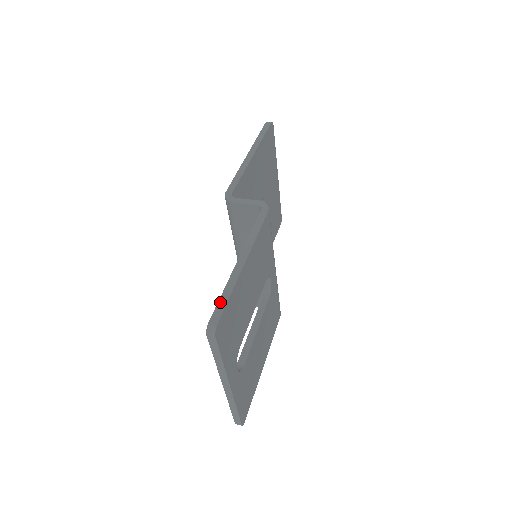
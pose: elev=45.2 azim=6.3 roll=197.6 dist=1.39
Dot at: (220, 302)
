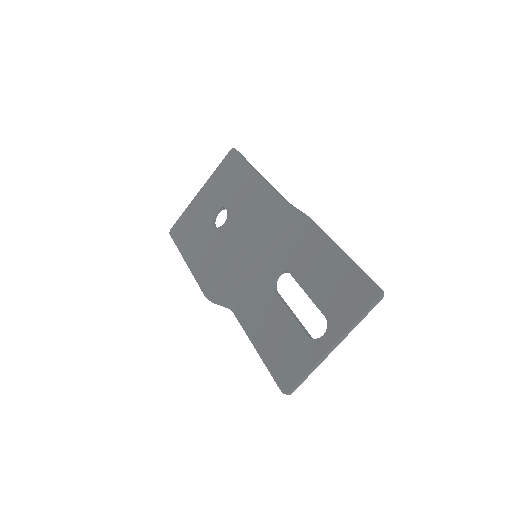
Dot at: occluded
